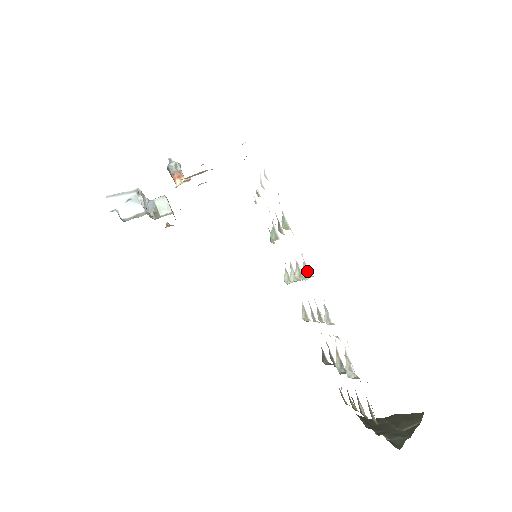
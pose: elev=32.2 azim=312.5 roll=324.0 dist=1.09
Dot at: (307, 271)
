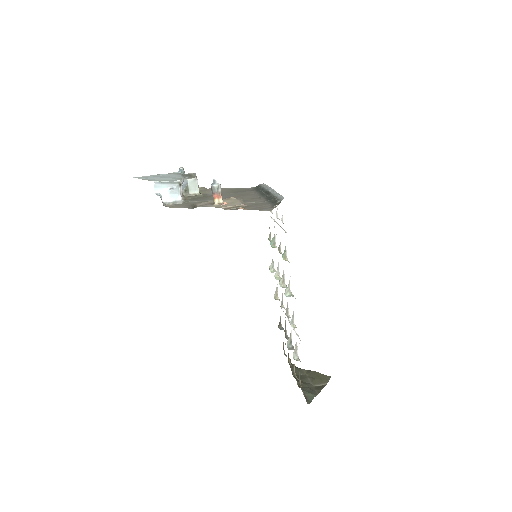
Dot at: (289, 289)
